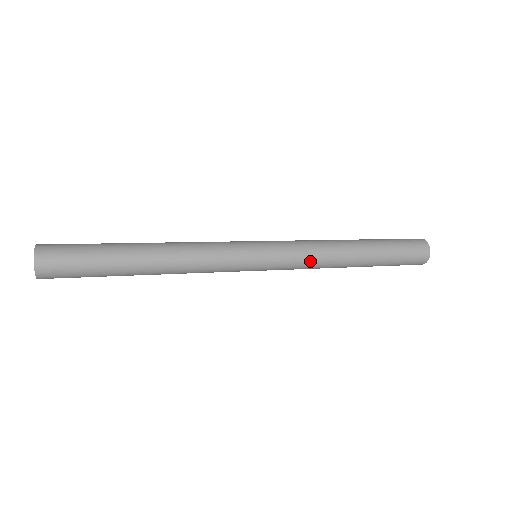
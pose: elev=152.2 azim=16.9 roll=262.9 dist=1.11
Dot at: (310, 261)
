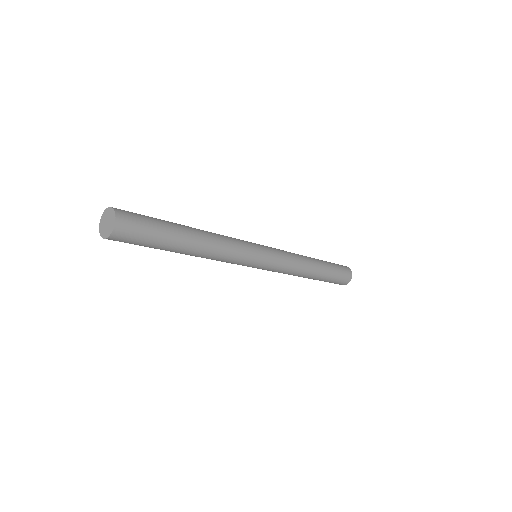
Dot at: (292, 262)
